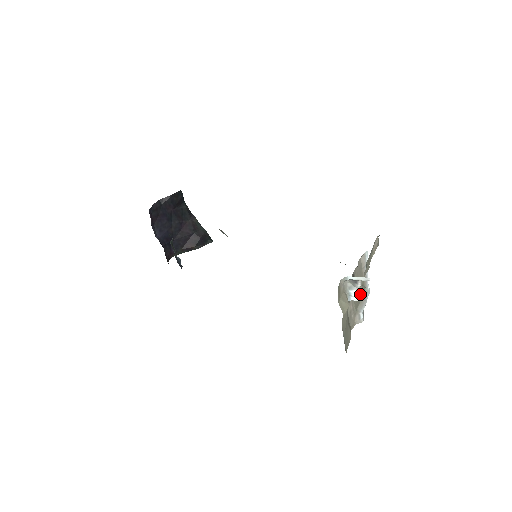
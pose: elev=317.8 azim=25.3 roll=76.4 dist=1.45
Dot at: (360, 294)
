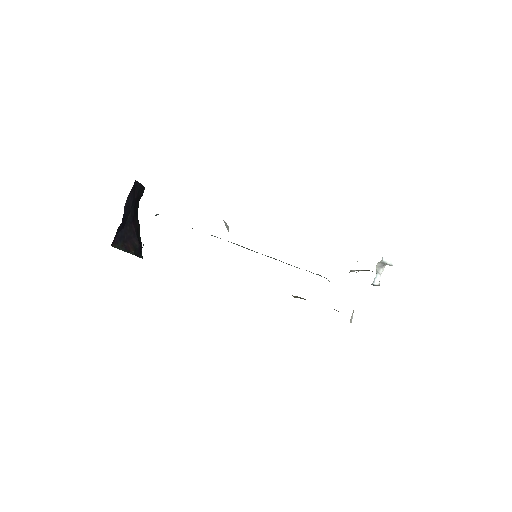
Dot at: occluded
